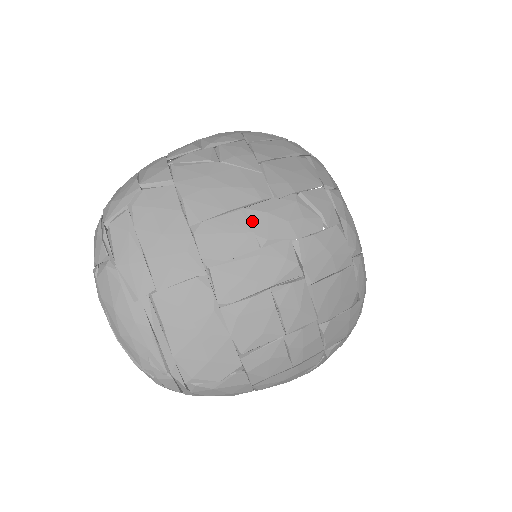
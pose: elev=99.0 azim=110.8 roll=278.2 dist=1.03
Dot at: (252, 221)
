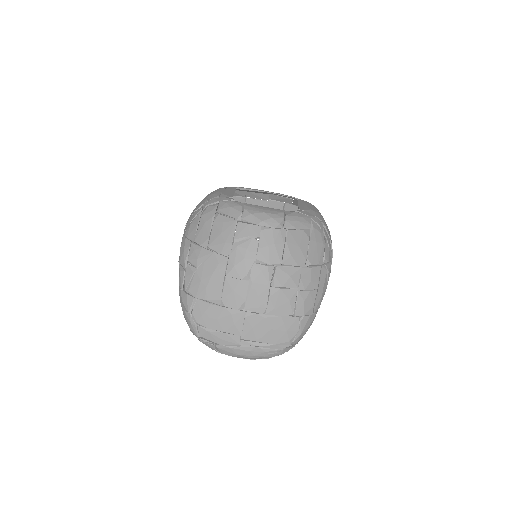
Dot at: (234, 277)
